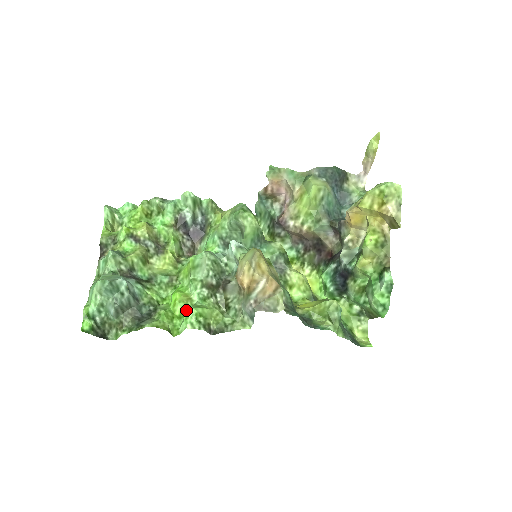
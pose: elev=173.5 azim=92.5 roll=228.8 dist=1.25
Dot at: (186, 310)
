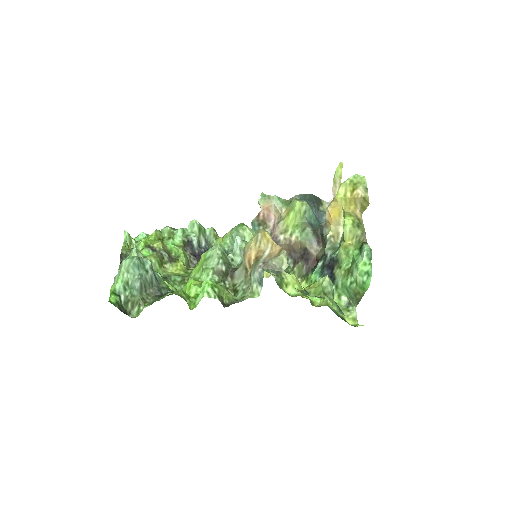
Dot at: (202, 283)
